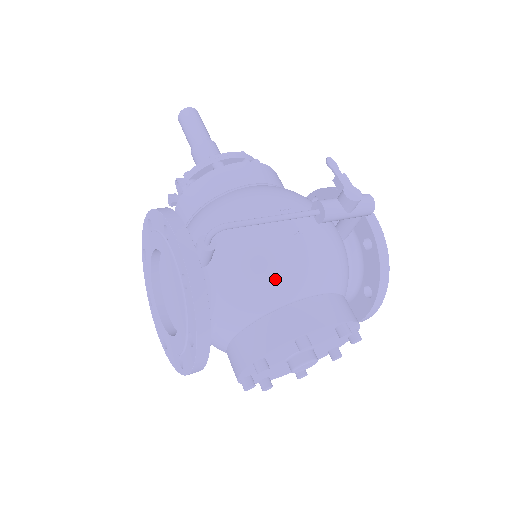
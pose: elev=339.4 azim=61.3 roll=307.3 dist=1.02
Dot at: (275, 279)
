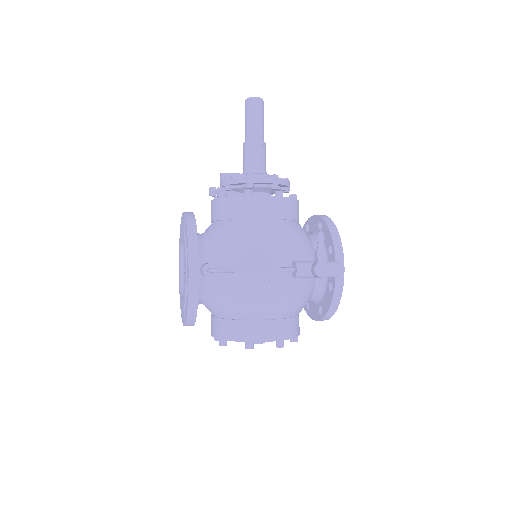
Dot at: (245, 305)
